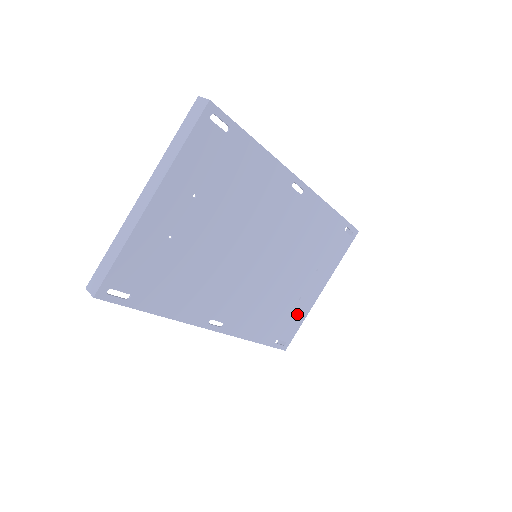
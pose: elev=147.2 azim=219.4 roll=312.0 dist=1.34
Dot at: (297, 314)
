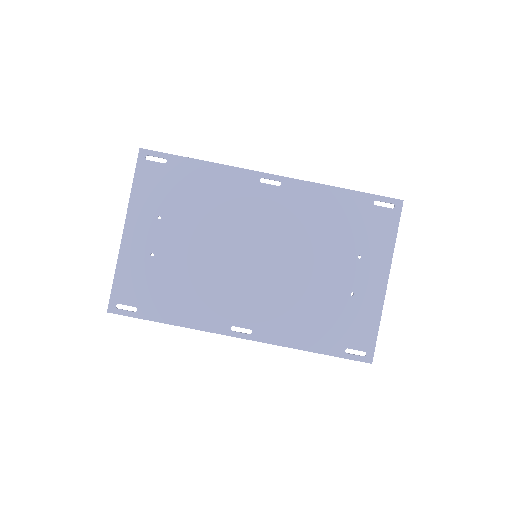
Dot at: (361, 314)
